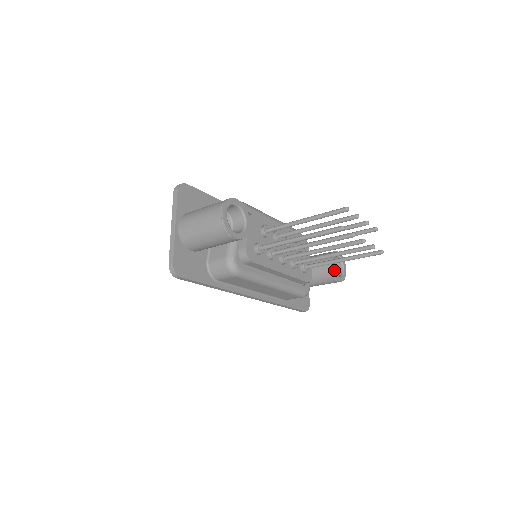
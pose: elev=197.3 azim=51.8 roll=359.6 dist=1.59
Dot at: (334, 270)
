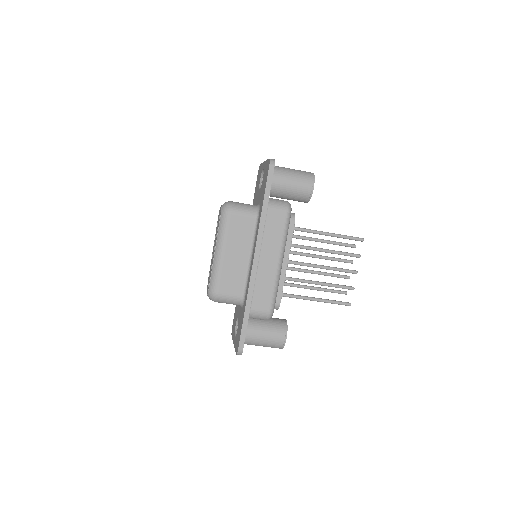
Dot at: (286, 326)
